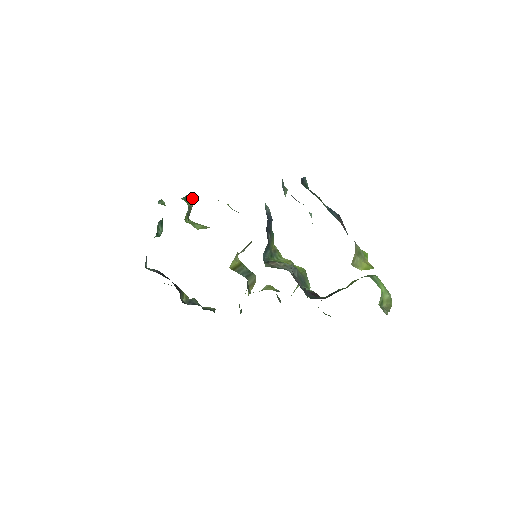
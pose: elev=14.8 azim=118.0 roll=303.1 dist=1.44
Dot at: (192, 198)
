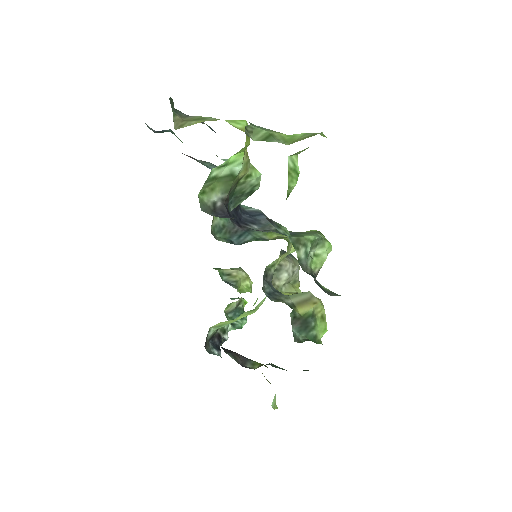
Dot at: (236, 269)
